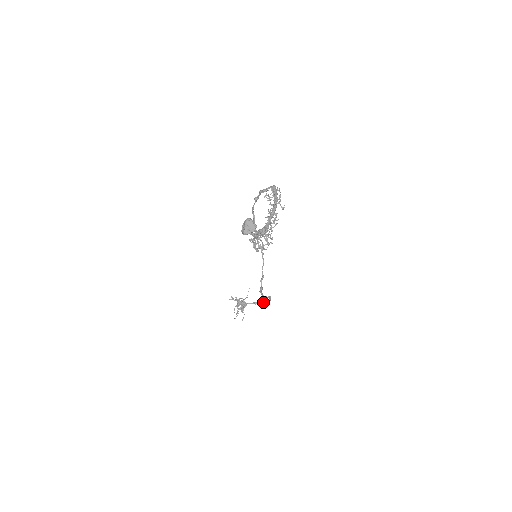
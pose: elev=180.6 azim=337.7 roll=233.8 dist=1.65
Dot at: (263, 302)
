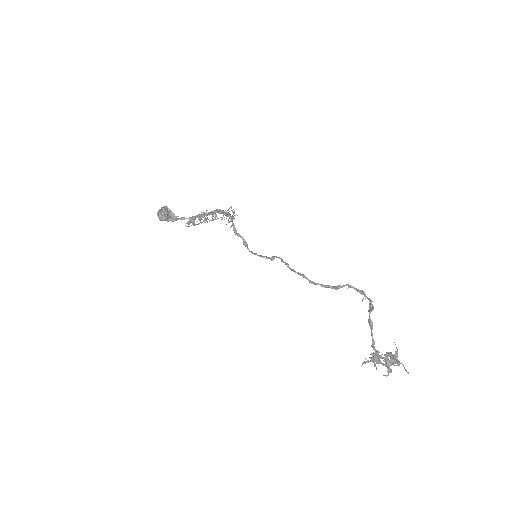
Dot at: (370, 309)
